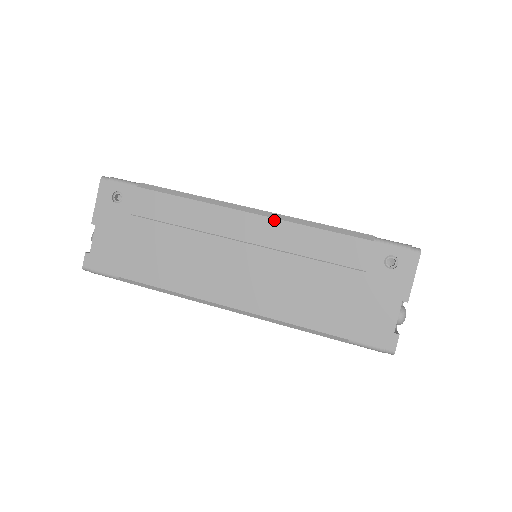
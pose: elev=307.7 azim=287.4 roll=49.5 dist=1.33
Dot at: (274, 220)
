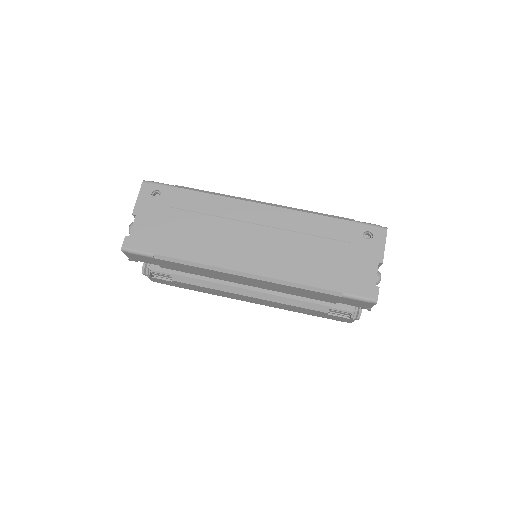
Dot at: (281, 209)
